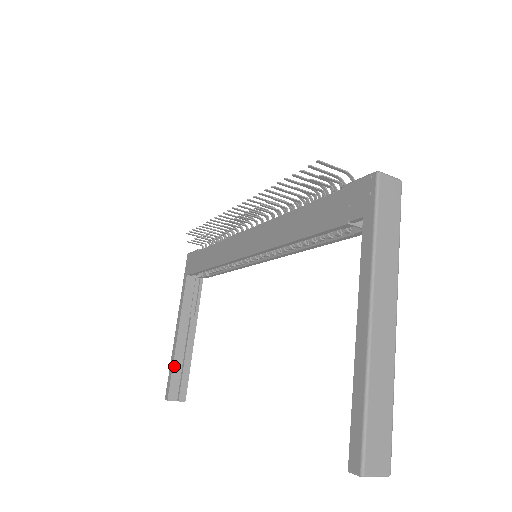
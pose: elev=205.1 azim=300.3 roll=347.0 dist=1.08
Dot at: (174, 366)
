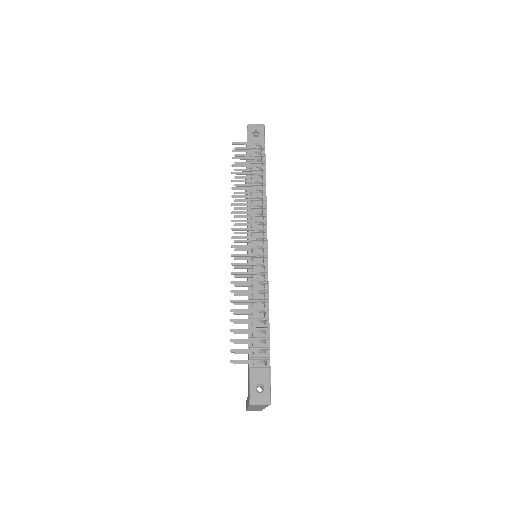
Dot at: occluded
